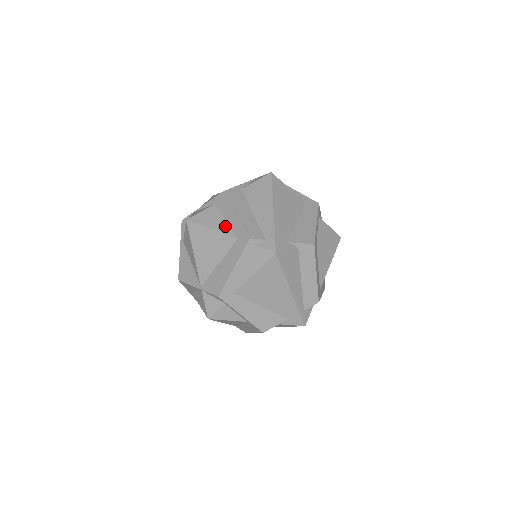
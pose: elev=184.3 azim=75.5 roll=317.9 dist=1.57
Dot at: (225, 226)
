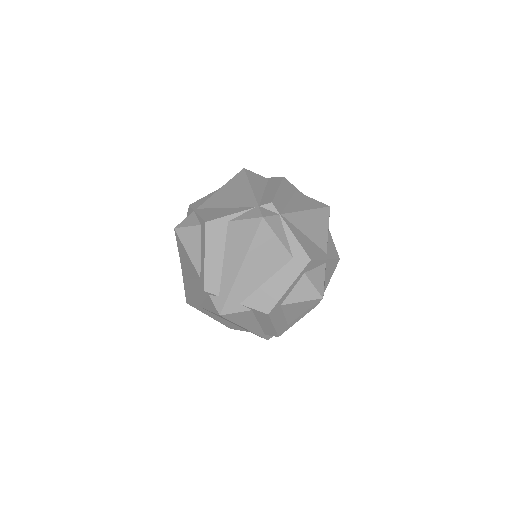
Dot at: (197, 258)
